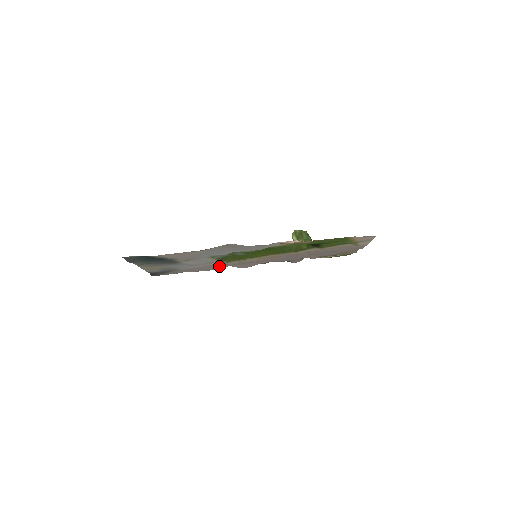
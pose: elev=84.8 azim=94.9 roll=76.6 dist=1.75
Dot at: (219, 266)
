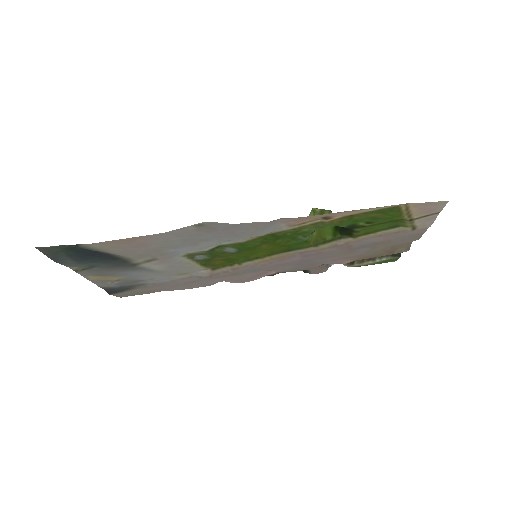
Dot at: (206, 279)
